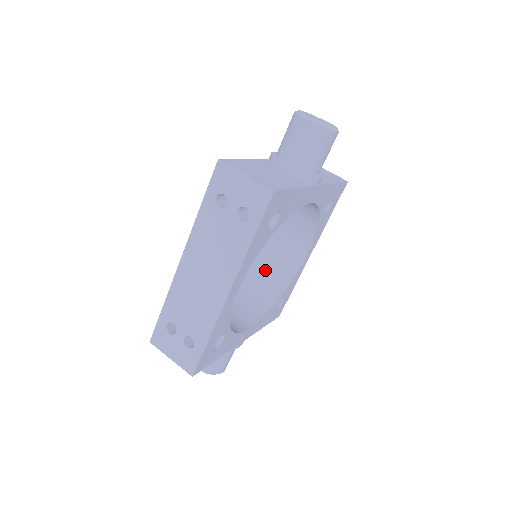
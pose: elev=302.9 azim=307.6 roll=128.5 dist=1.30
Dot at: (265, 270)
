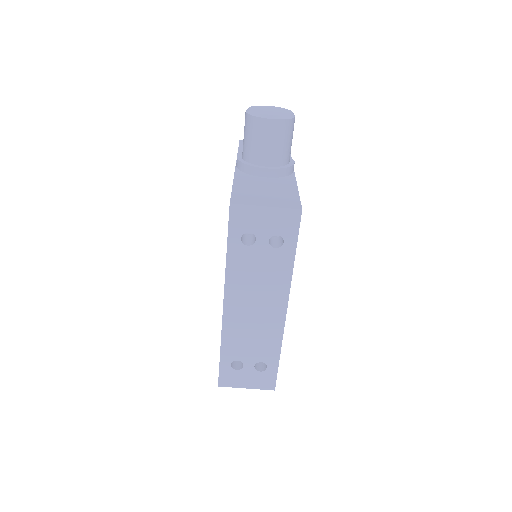
Dot at: occluded
